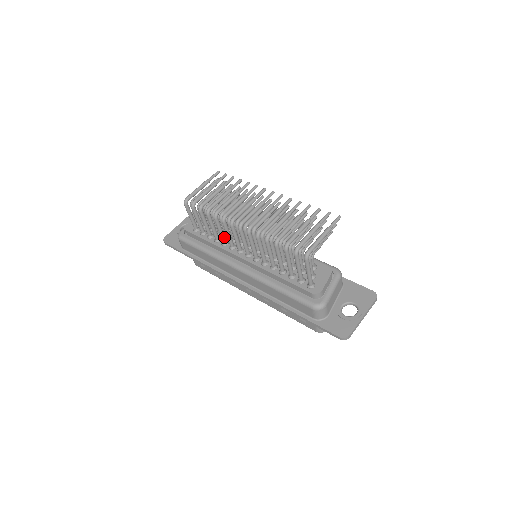
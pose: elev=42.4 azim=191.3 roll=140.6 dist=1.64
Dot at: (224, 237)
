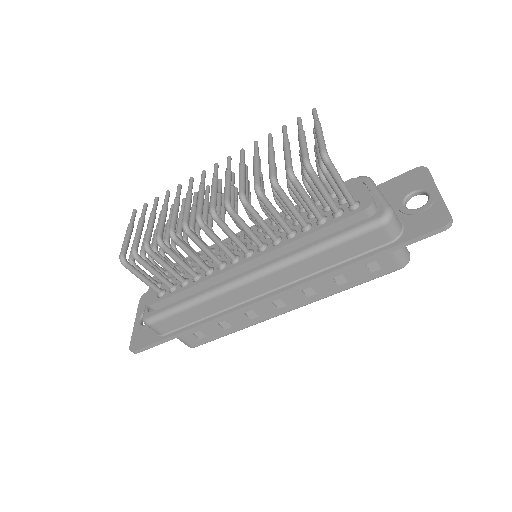
Dot at: (202, 262)
